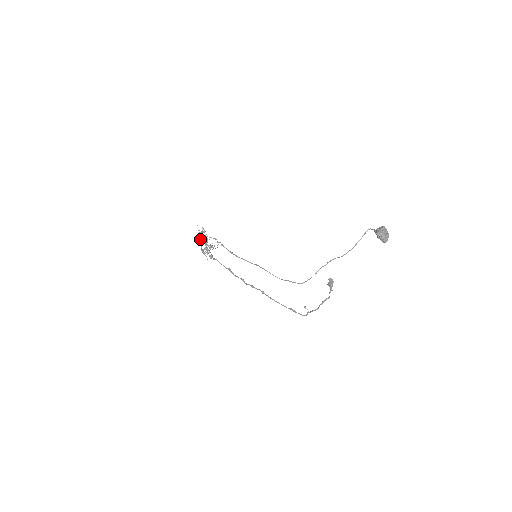
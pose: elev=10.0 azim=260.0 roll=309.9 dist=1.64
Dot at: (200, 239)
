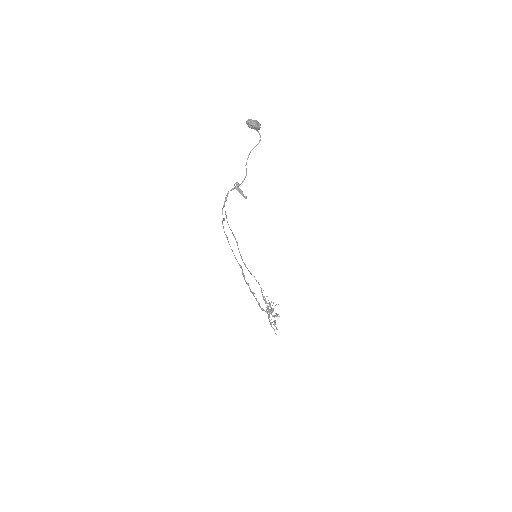
Dot at: occluded
